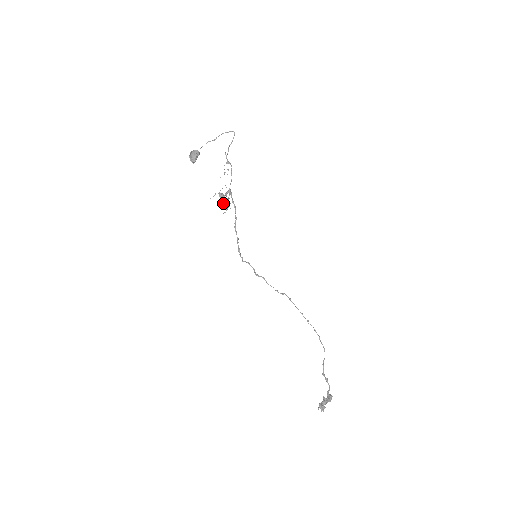
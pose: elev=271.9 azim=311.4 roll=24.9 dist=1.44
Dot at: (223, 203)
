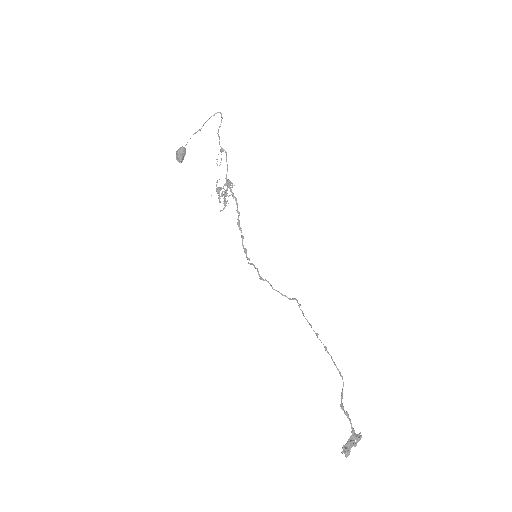
Dot at: occluded
